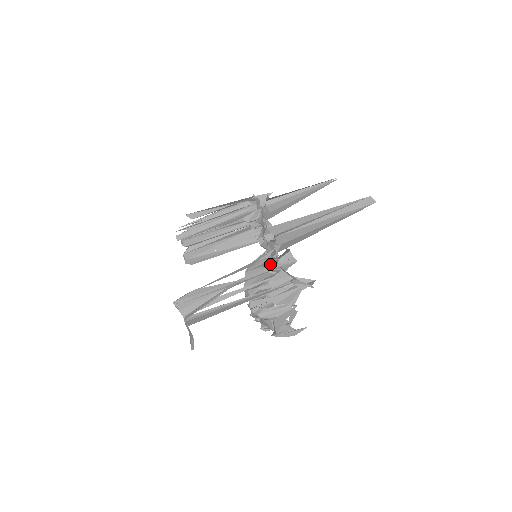
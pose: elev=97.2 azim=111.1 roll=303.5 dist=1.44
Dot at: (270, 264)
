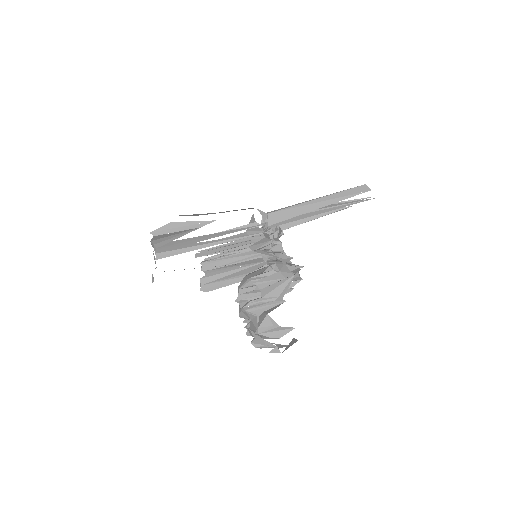
Dot at: occluded
